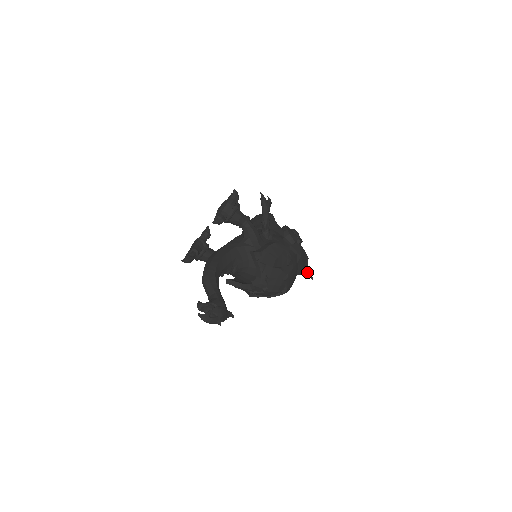
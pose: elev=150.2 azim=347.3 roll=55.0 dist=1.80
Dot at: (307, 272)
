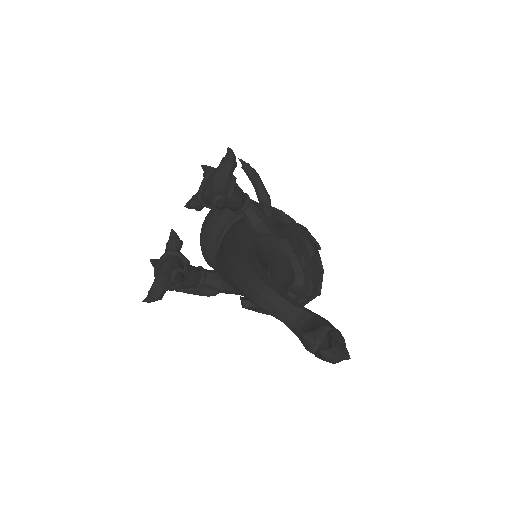
Dot at: occluded
